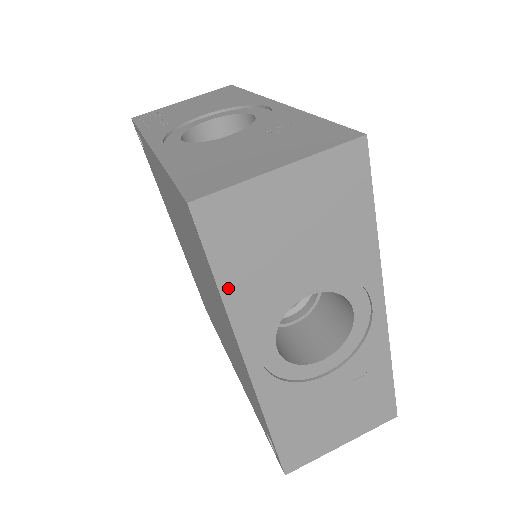
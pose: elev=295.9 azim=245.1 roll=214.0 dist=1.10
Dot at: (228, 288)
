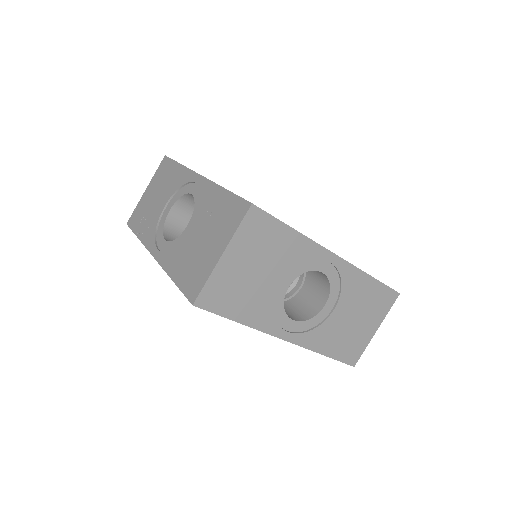
Dot at: (243, 319)
